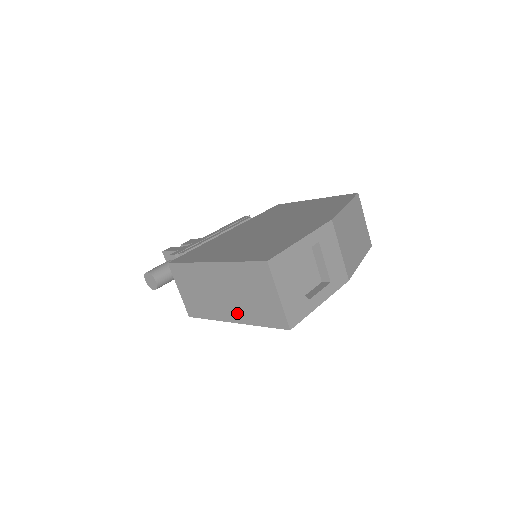
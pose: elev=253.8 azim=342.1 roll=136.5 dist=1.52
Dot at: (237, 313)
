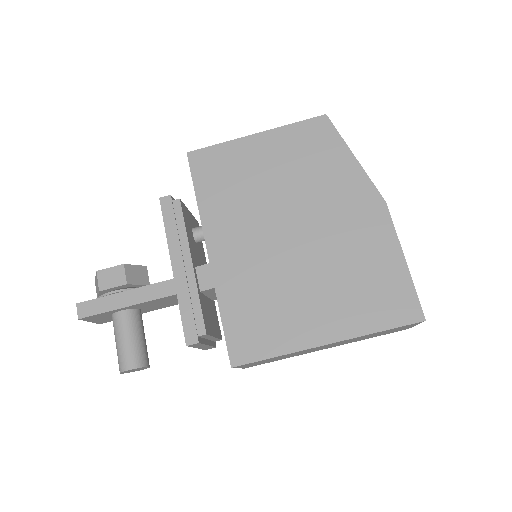
Dot at: (338, 345)
